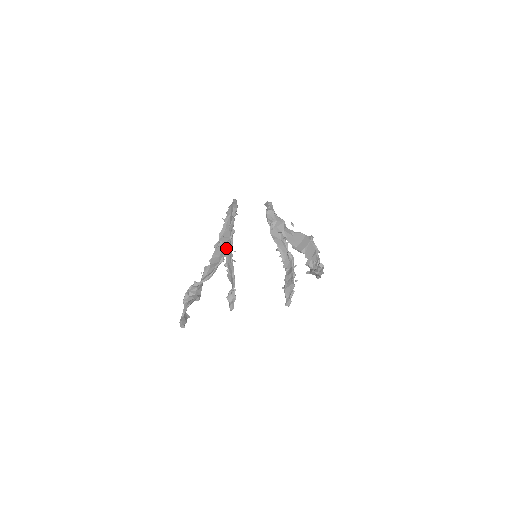
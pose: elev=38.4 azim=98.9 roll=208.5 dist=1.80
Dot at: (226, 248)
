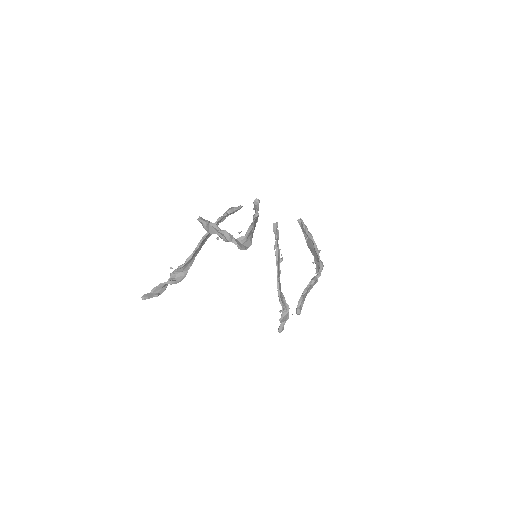
Dot at: (201, 239)
